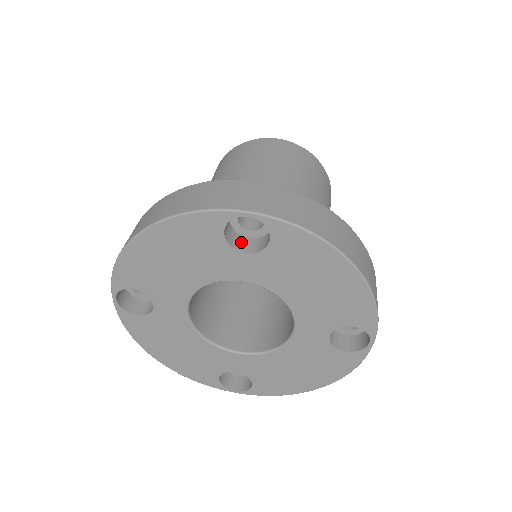
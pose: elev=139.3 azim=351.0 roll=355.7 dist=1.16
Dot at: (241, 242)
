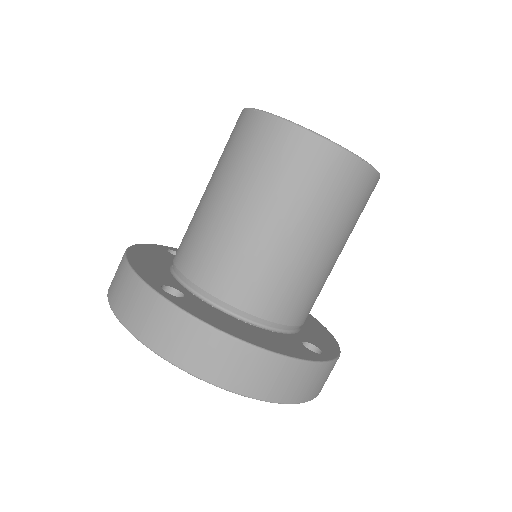
Dot at: occluded
